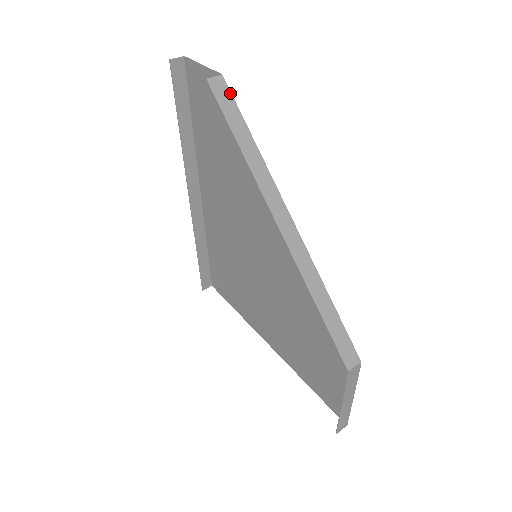
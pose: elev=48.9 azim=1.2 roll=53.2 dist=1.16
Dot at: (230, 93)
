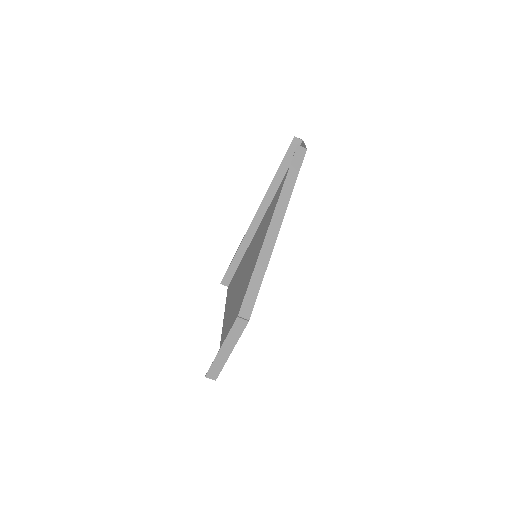
Dot at: (303, 158)
